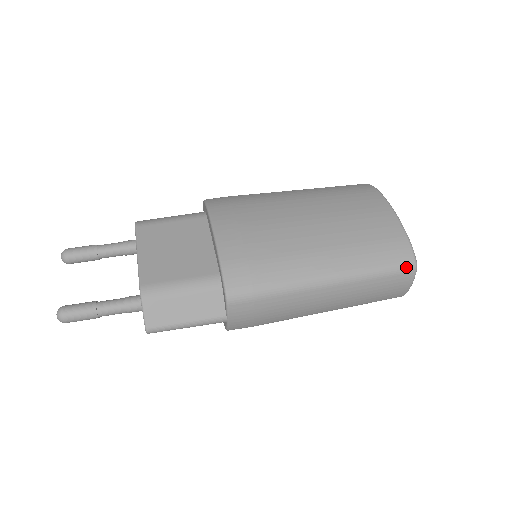
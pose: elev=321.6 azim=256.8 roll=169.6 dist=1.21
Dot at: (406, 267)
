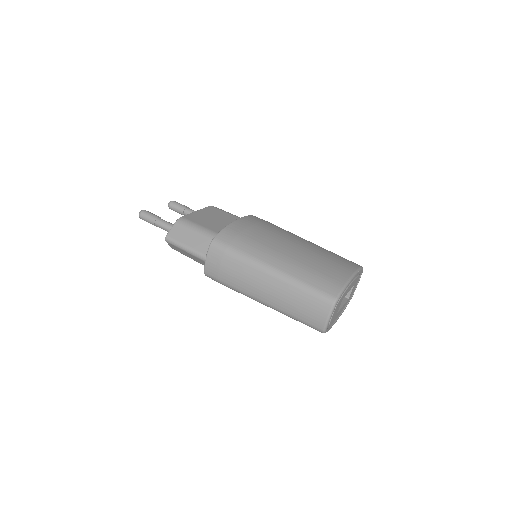
Dot at: (327, 297)
